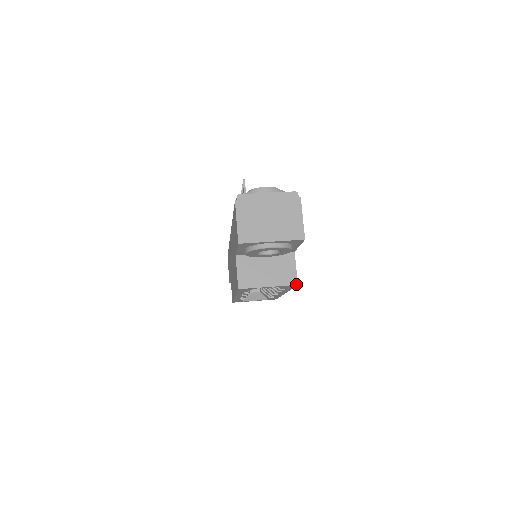
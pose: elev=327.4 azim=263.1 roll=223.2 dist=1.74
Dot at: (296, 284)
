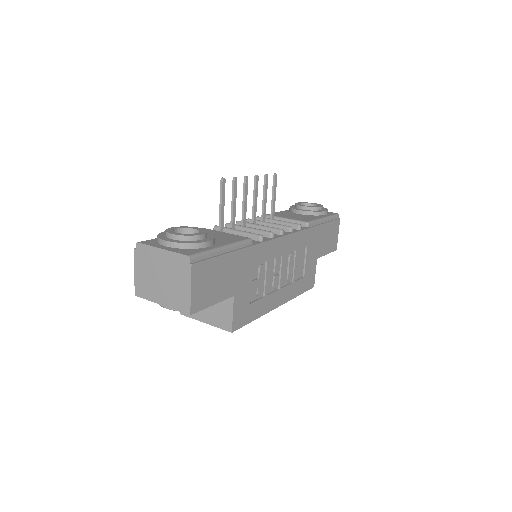
Dot at: (230, 331)
